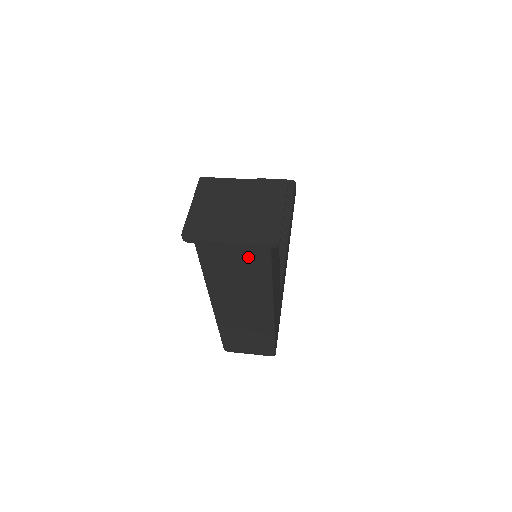
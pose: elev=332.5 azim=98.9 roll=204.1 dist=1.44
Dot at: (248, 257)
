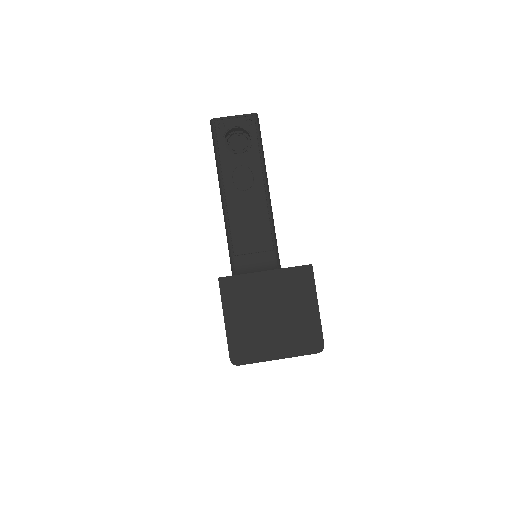
Dot at: occluded
